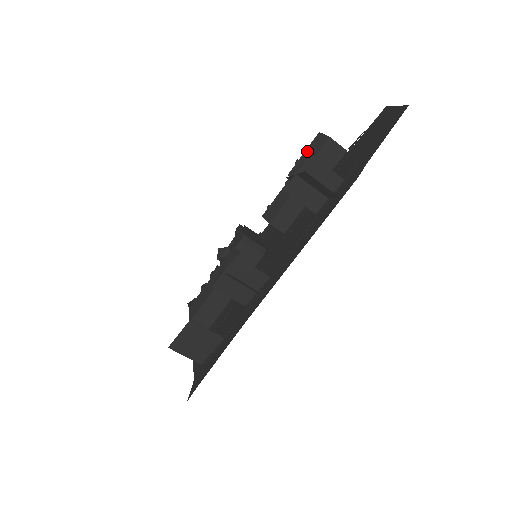
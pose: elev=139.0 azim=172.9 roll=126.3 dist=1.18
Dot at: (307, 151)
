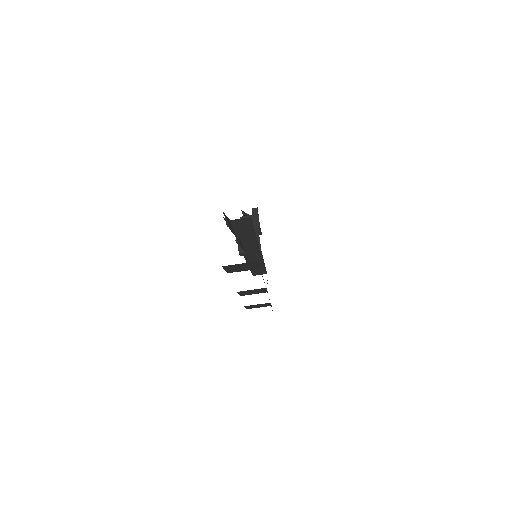
Dot at: occluded
